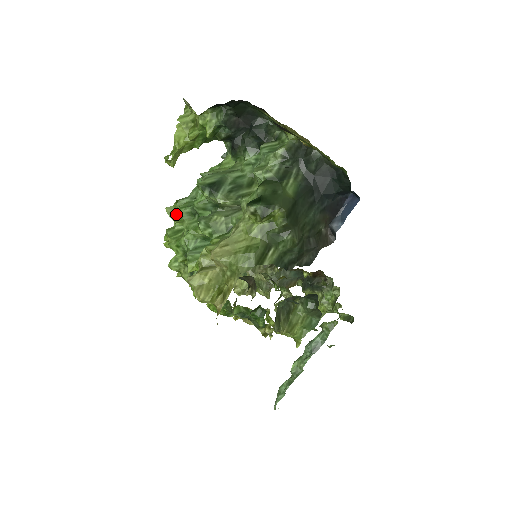
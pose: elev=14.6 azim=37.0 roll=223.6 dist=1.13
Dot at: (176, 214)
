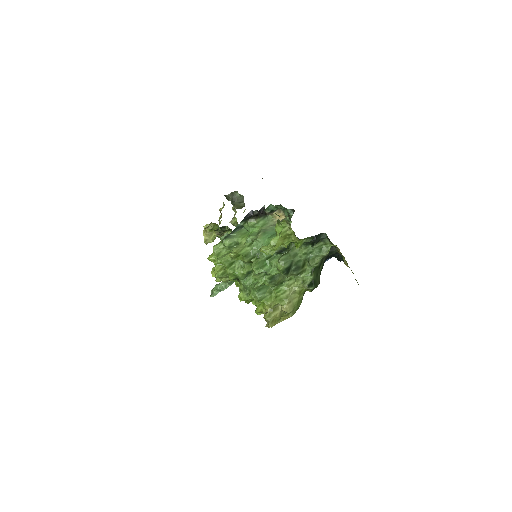
Dot at: (238, 258)
